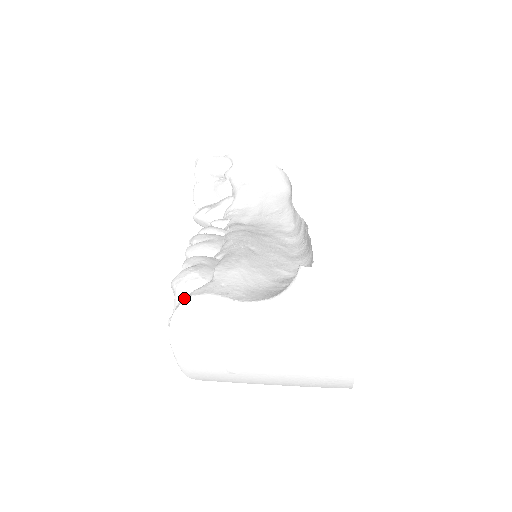
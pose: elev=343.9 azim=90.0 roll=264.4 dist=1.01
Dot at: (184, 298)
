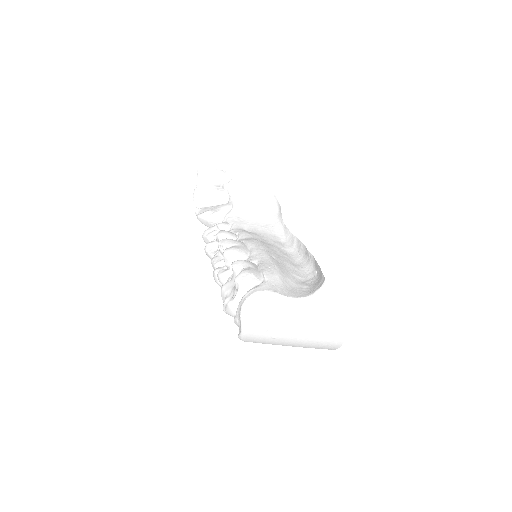
Dot at: (251, 291)
